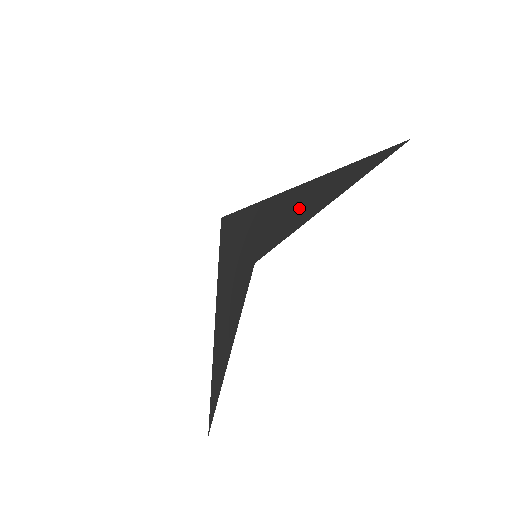
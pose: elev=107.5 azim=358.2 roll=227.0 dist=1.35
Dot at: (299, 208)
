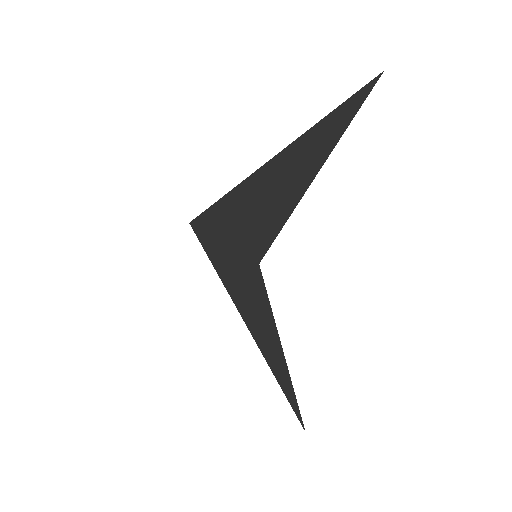
Dot at: (278, 192)
